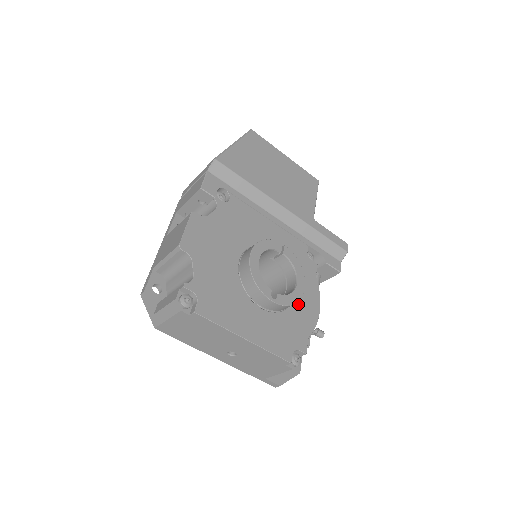
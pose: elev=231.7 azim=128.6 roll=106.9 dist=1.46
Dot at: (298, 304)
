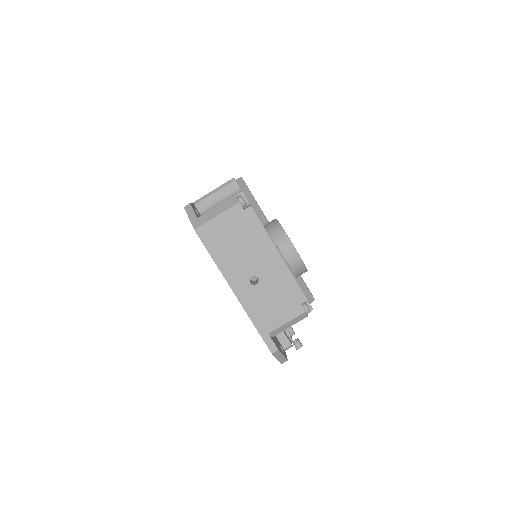
Dot at: occluded
